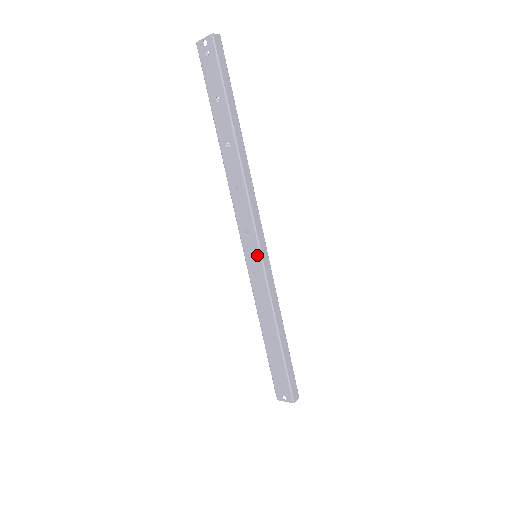
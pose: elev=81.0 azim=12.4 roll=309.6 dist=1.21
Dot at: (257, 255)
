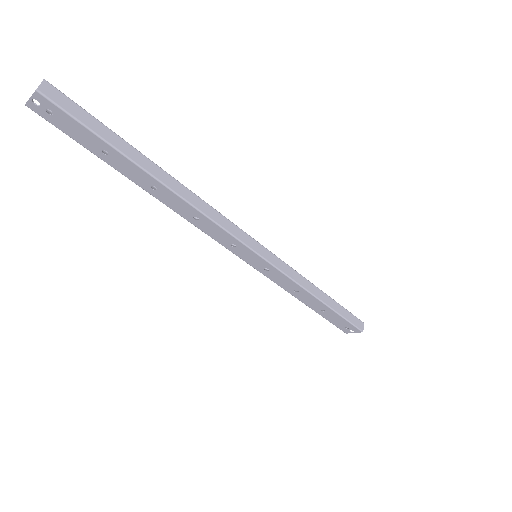
Dot at: (258, 259)
